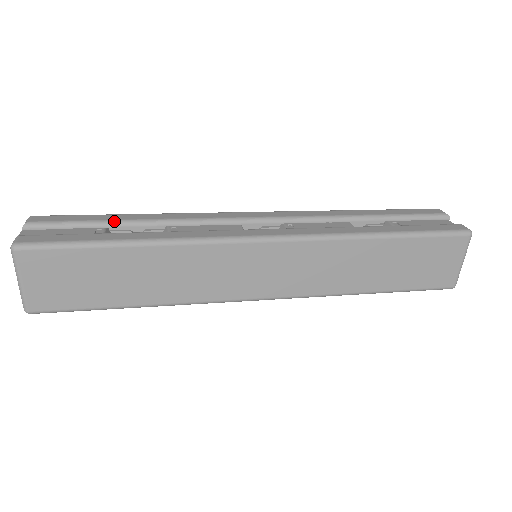
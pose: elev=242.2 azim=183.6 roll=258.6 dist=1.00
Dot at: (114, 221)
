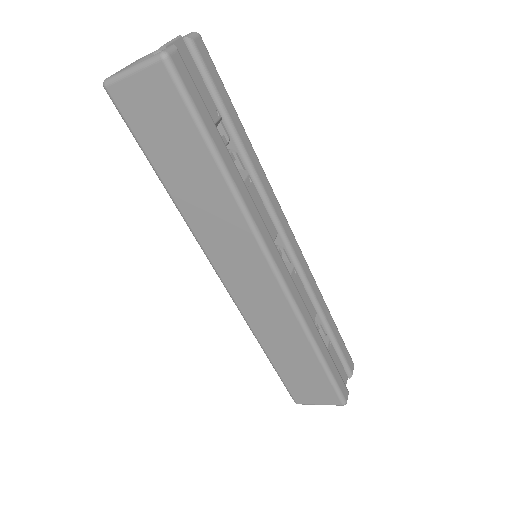
Dot at: (232, 124)
